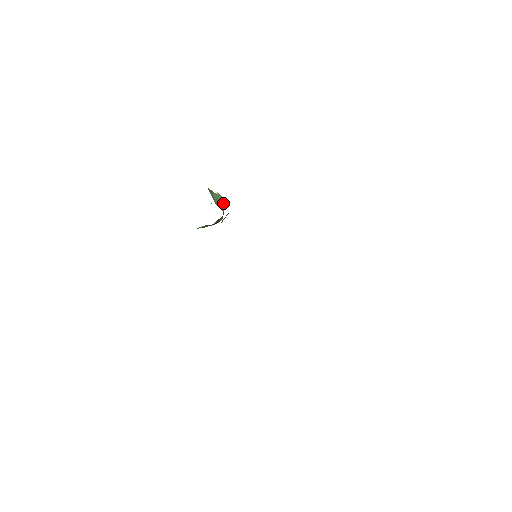
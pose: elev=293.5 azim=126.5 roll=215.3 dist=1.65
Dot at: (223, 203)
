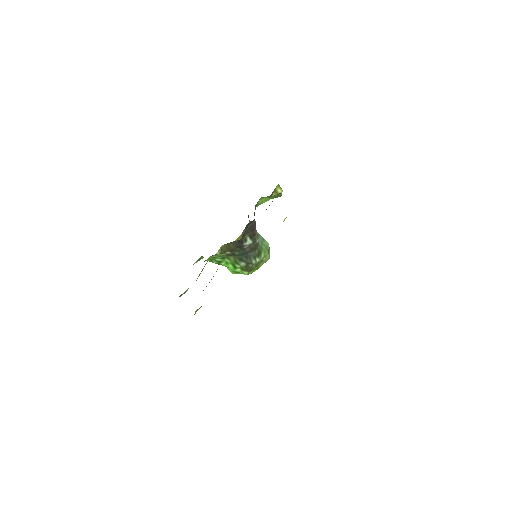
Dot at: (265, 246)
